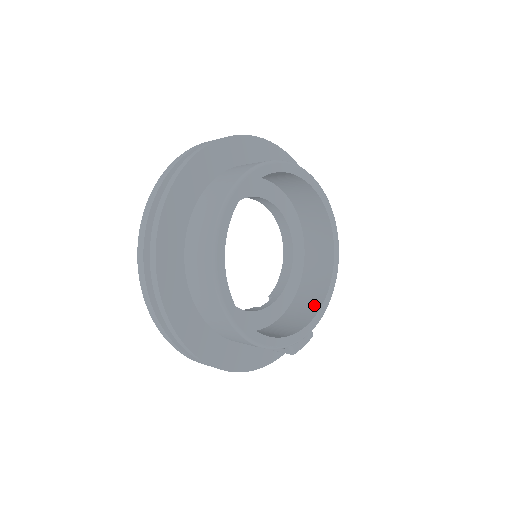
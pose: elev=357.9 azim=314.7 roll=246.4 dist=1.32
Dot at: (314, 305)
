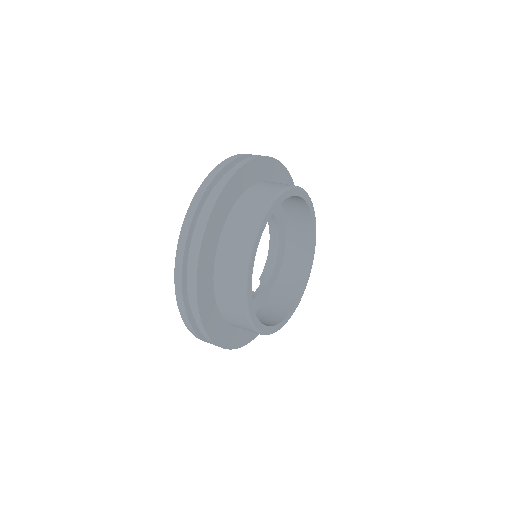
Dot at: (297, 286)
